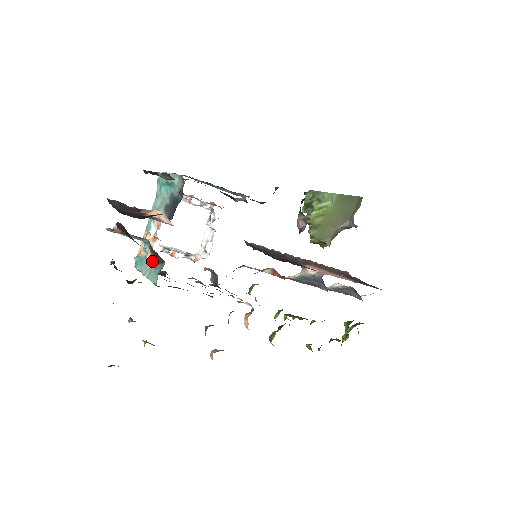
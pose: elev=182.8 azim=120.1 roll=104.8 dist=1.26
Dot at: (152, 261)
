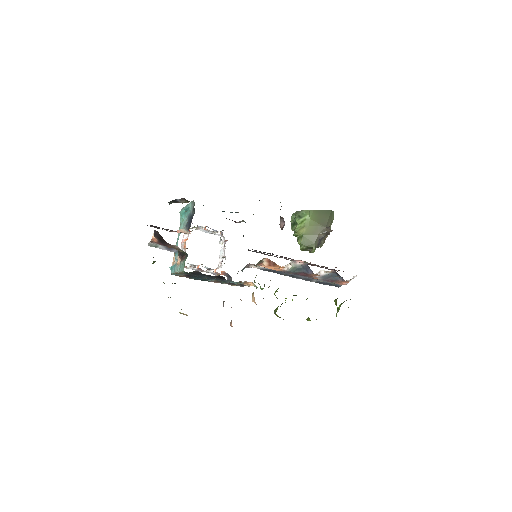
Dot at: occluded
